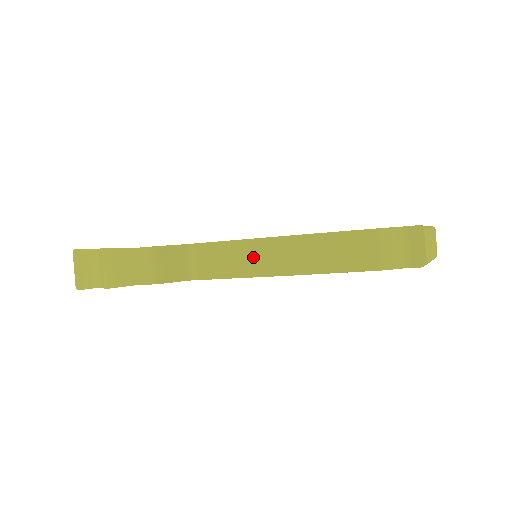
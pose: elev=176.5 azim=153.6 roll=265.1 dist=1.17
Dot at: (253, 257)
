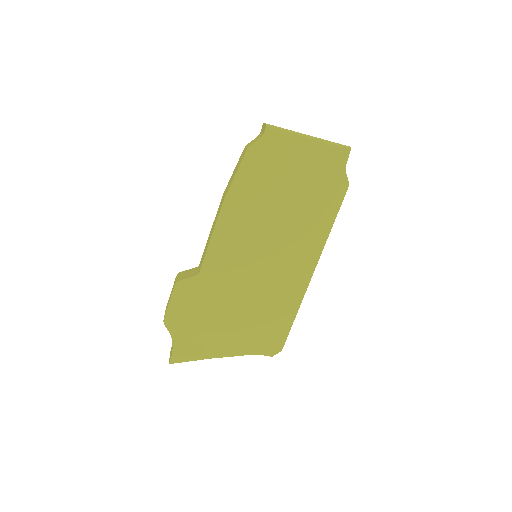
Dot at: (214, 224)
